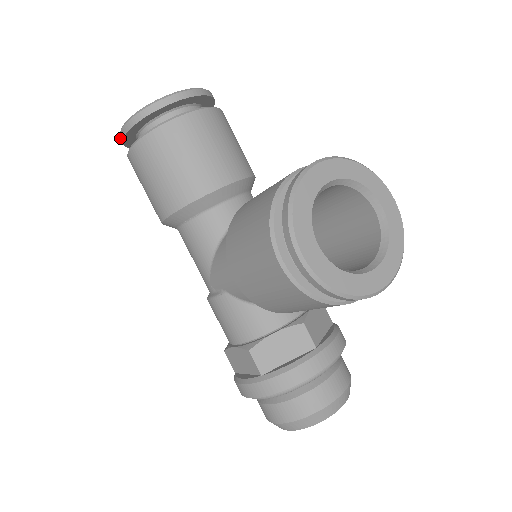
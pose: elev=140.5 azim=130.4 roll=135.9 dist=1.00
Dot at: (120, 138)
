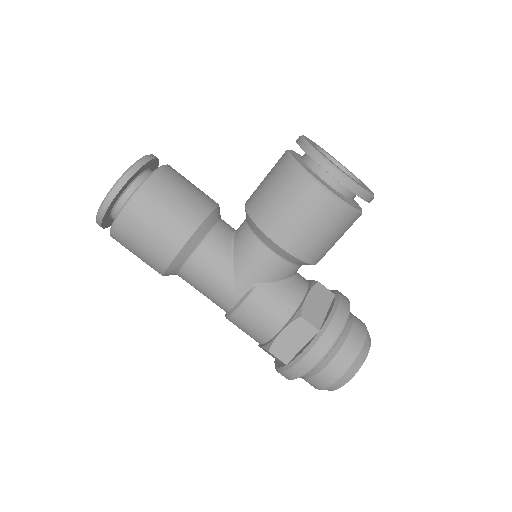
Dot at: (102, 208)
